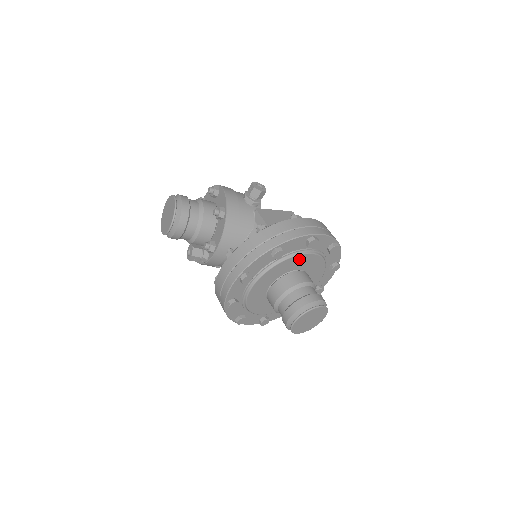
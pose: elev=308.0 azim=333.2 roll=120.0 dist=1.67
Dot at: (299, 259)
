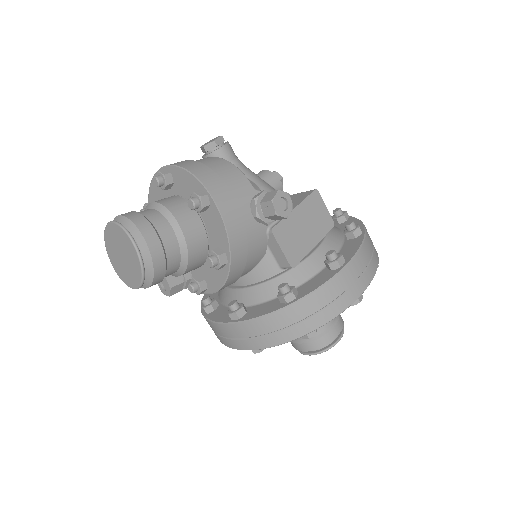
Dot at: occluded
